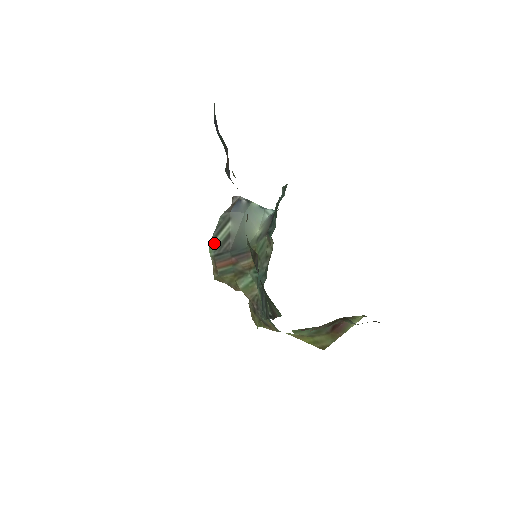
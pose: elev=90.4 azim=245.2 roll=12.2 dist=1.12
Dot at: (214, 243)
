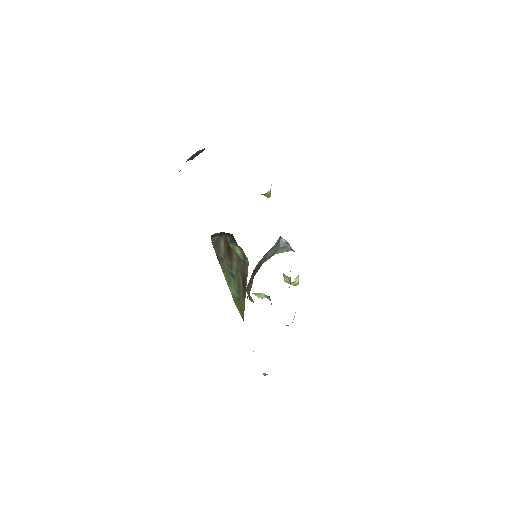
Dot at: (257, 264)
